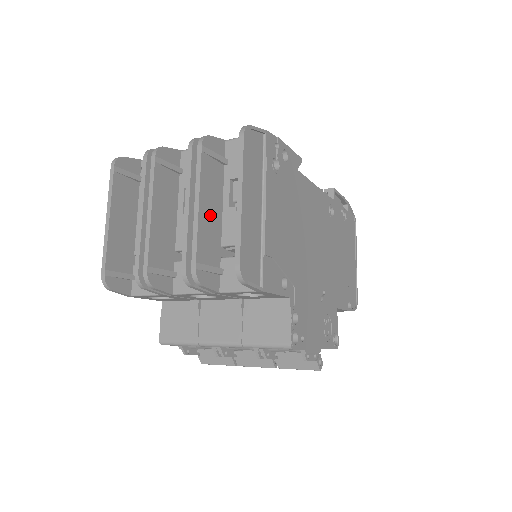
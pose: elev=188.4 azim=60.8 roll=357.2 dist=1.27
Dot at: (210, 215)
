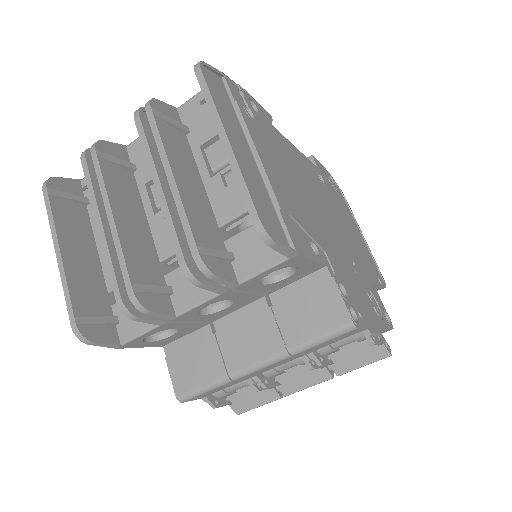
Dot at: (191, 189)
